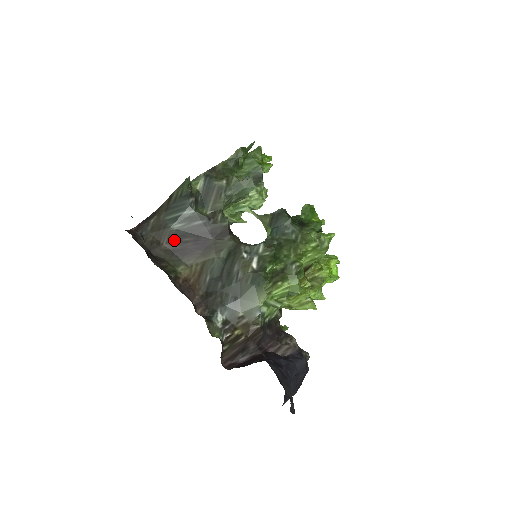
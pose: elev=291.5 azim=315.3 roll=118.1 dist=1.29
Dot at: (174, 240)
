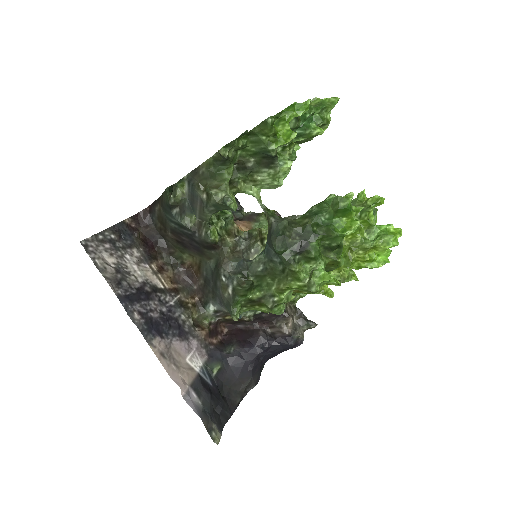
Dot at: (175, 234)
